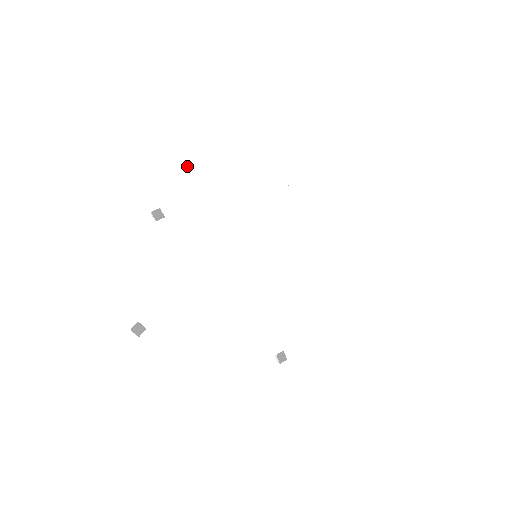
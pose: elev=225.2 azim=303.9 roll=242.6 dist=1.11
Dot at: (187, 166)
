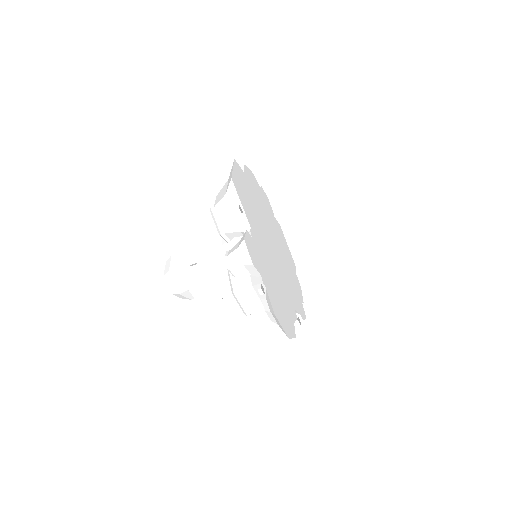
Dot at: (237, 180)
